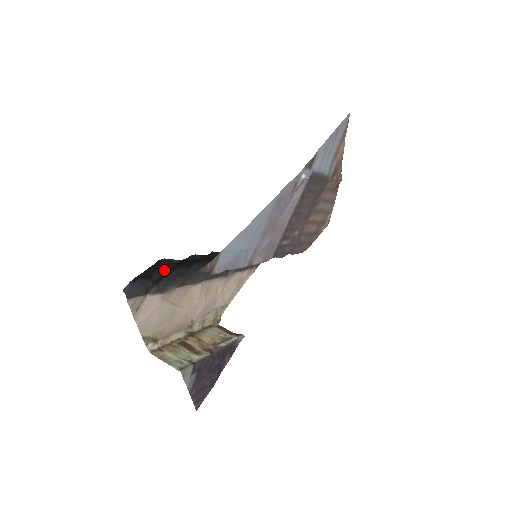
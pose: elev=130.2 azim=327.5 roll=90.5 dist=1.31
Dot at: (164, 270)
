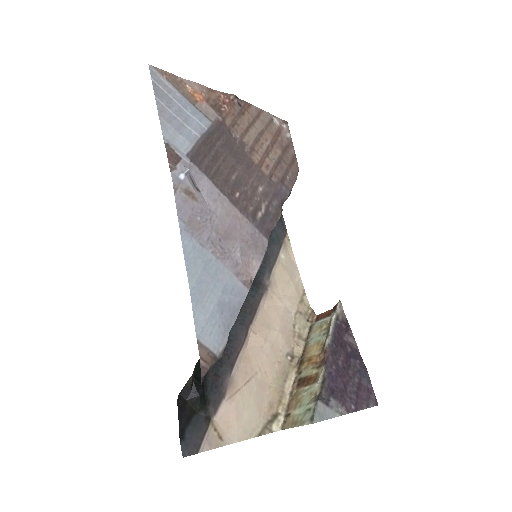
Dot at: (193, 396)
